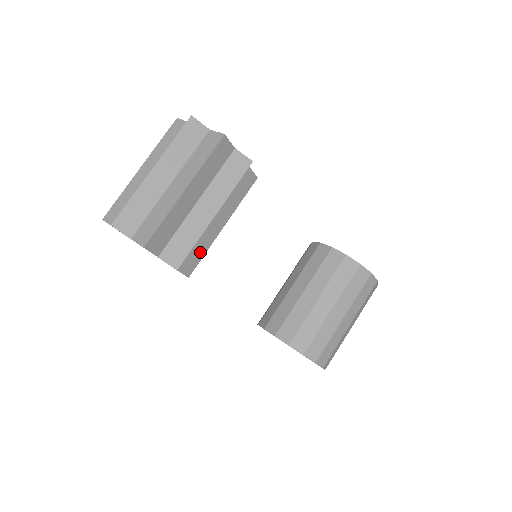
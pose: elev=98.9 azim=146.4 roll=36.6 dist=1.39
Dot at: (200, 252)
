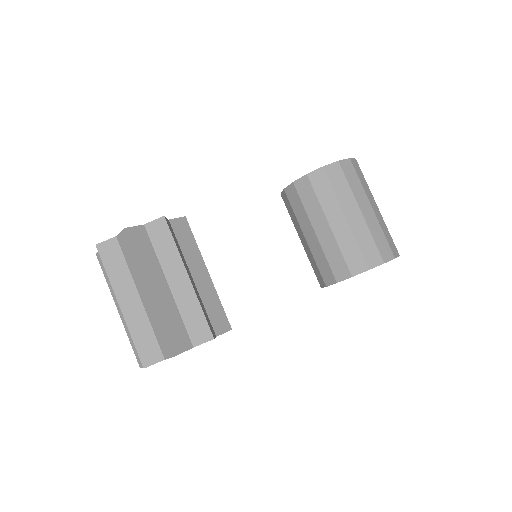
Dot at: (216, 306)
